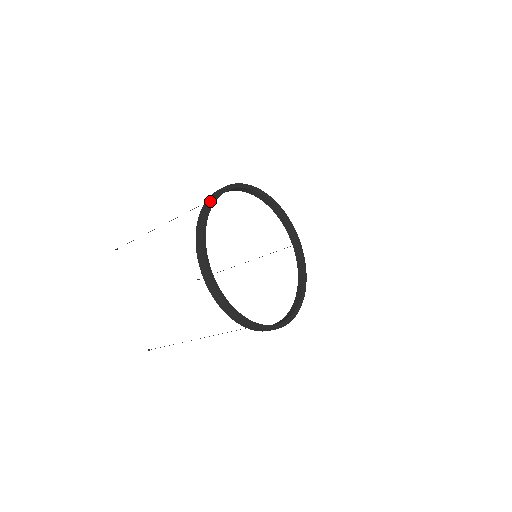
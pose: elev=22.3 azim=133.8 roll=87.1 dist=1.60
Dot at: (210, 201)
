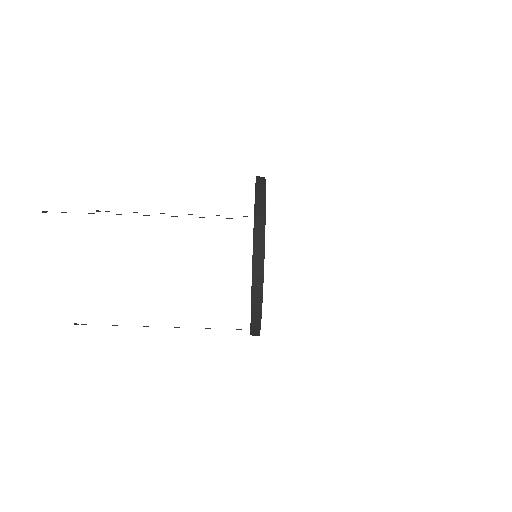
Dot at: occluded
